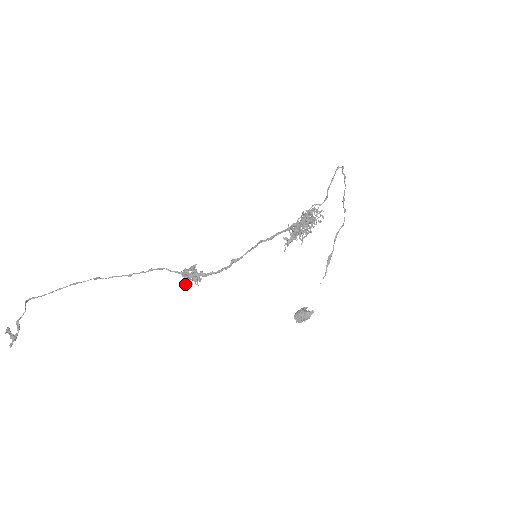
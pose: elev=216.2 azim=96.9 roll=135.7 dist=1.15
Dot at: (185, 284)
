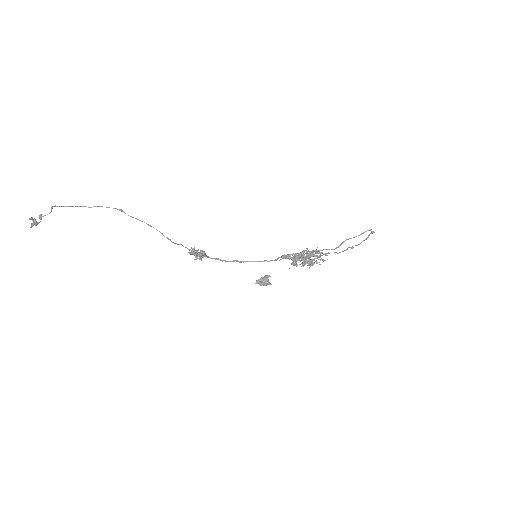
Dot at: (191, 254)
